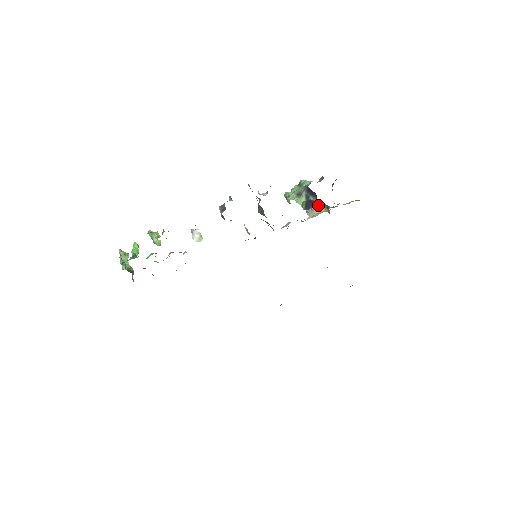
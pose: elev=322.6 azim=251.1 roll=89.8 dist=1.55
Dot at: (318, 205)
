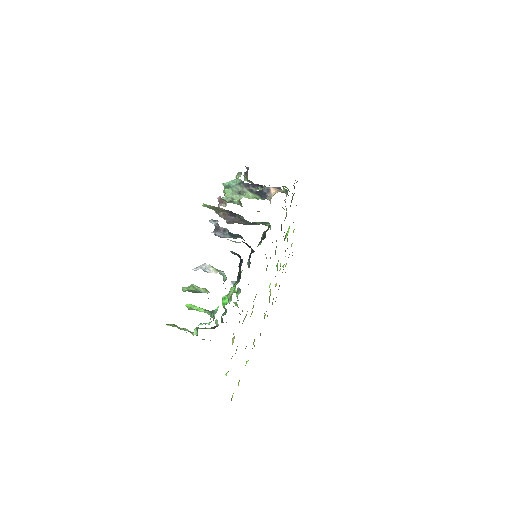
Dot at: (270, 191)
